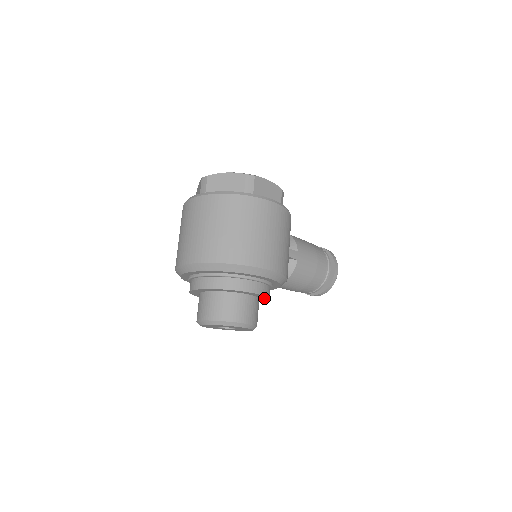
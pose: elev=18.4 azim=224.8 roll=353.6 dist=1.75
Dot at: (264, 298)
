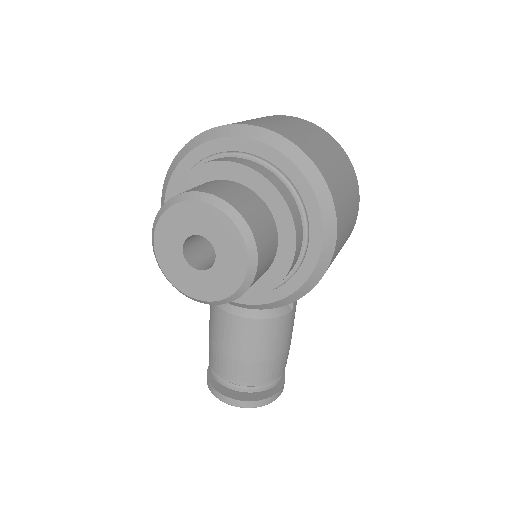
Dot at: (270, 280)
